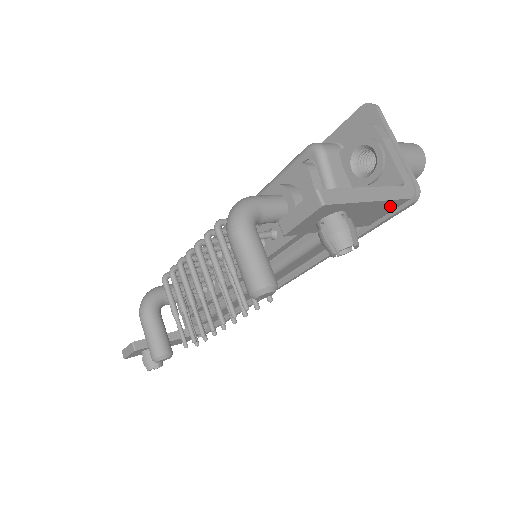
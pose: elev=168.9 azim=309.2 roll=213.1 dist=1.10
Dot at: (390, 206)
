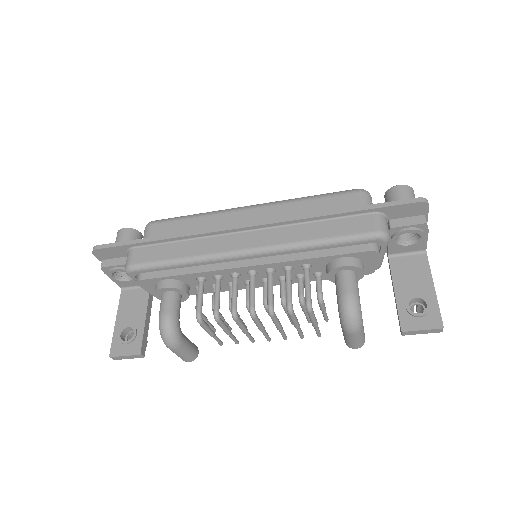
Dot at: occluded
